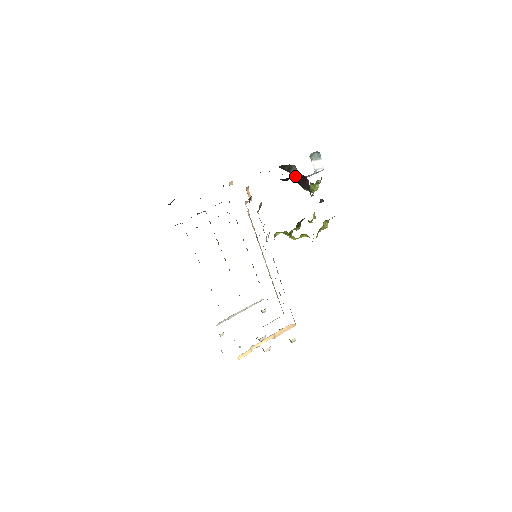
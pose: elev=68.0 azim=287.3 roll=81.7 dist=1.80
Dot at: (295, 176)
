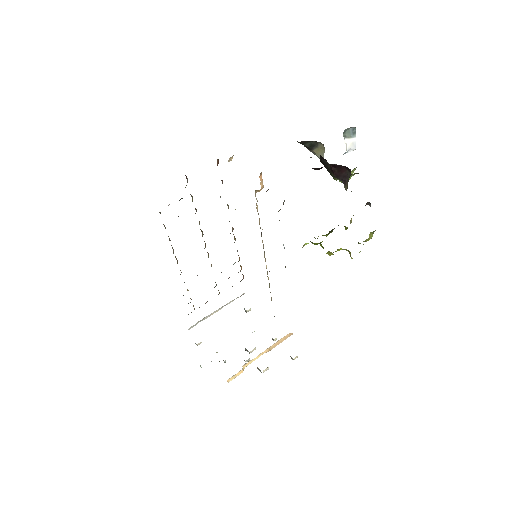
Dot at: (331, 164)
